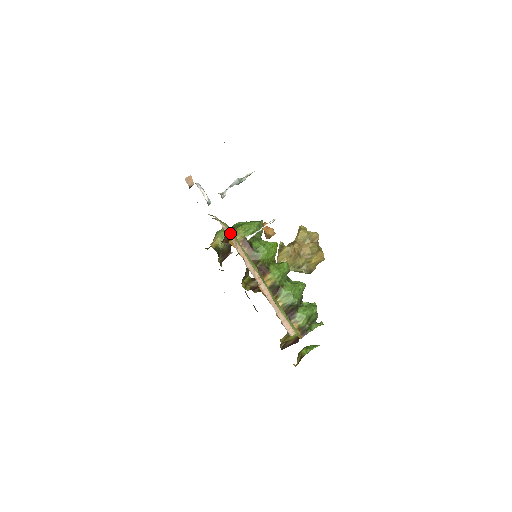
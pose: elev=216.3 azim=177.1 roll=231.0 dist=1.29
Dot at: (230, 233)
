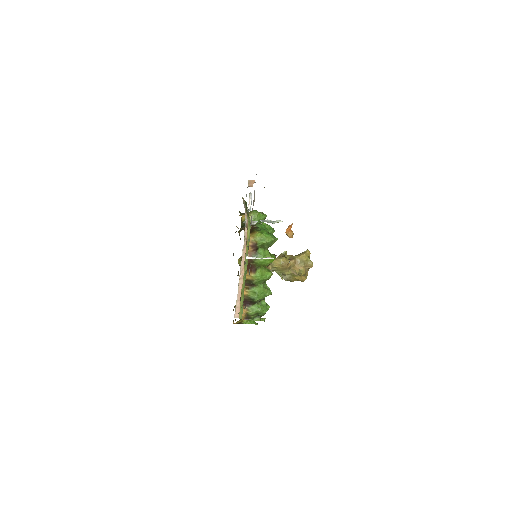
Dot at: (246, 238)
